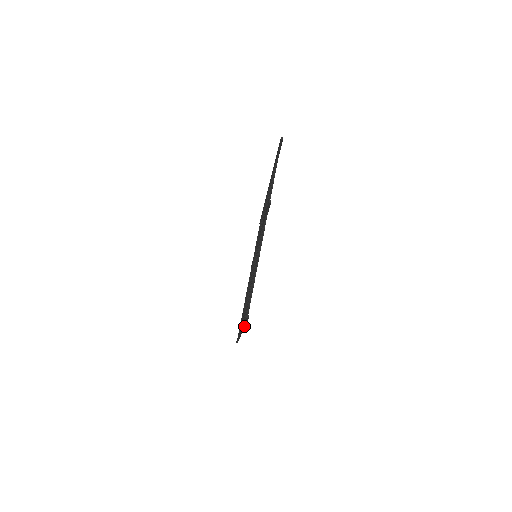
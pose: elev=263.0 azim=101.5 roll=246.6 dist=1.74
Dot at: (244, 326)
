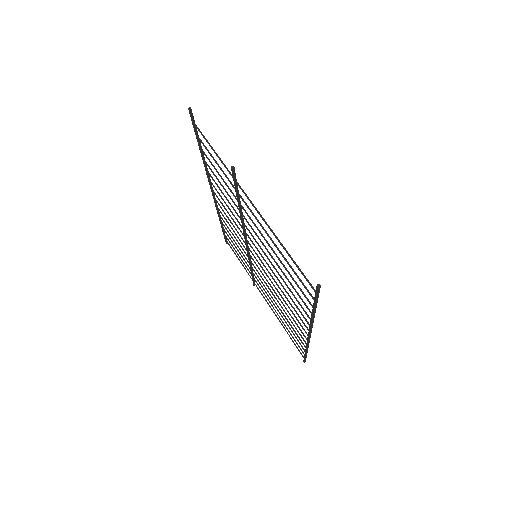
Dot at: (314, 313)
